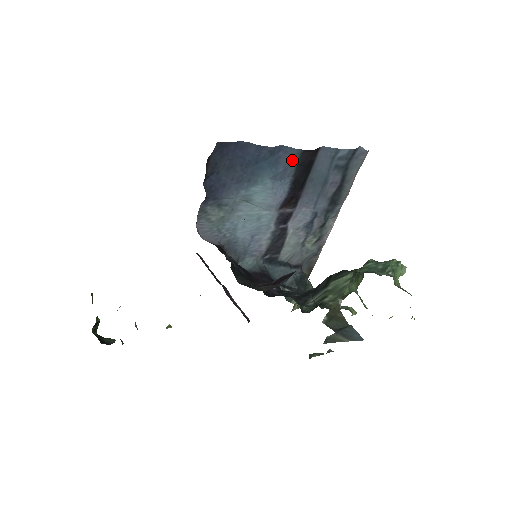
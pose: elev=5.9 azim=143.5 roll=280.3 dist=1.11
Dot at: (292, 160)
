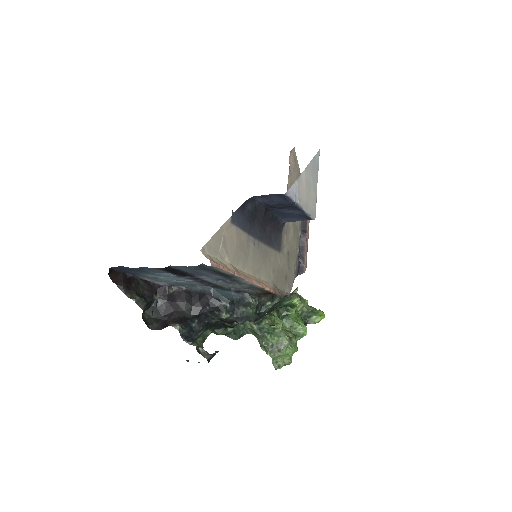
Dot at: (157, 270)
